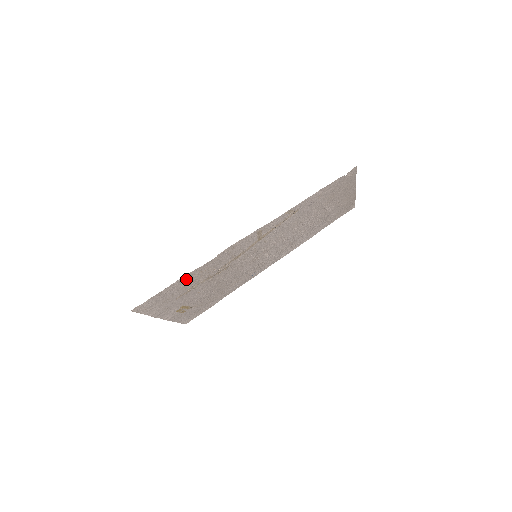
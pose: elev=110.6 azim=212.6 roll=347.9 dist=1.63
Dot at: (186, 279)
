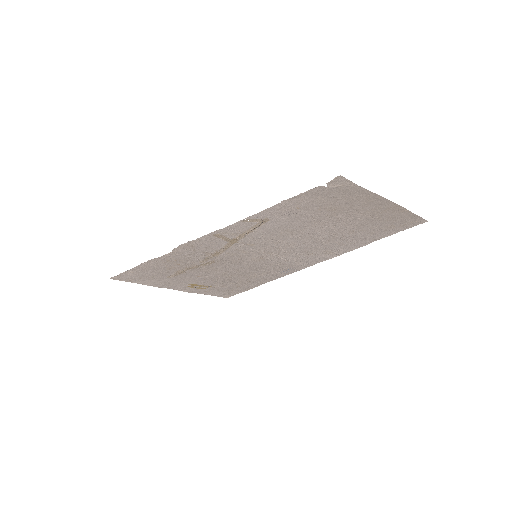
Dot at: (154, 264)
